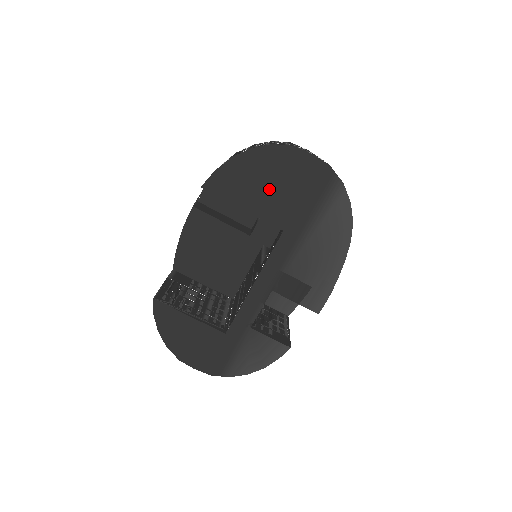
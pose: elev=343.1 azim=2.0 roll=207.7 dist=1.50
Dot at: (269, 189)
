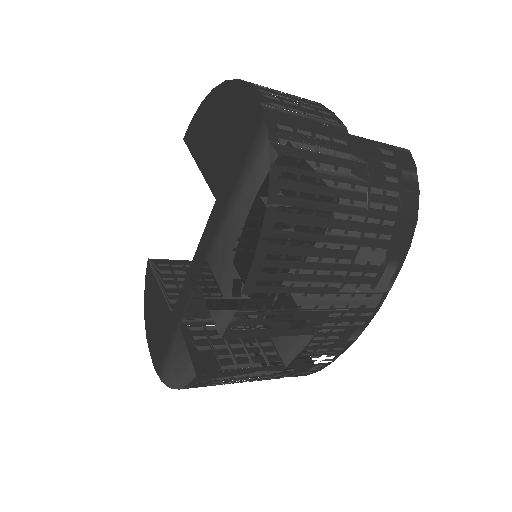
Dot at: (216, 141)
